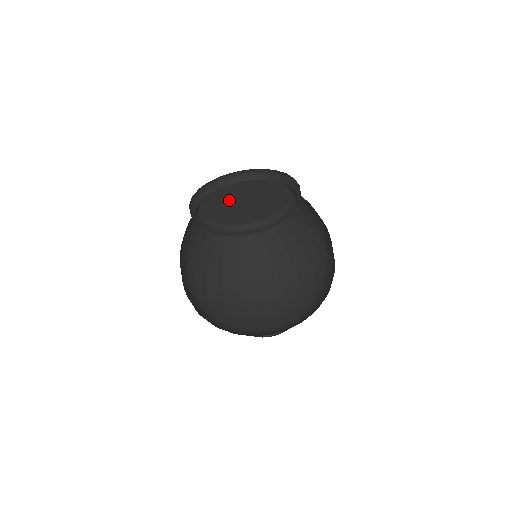
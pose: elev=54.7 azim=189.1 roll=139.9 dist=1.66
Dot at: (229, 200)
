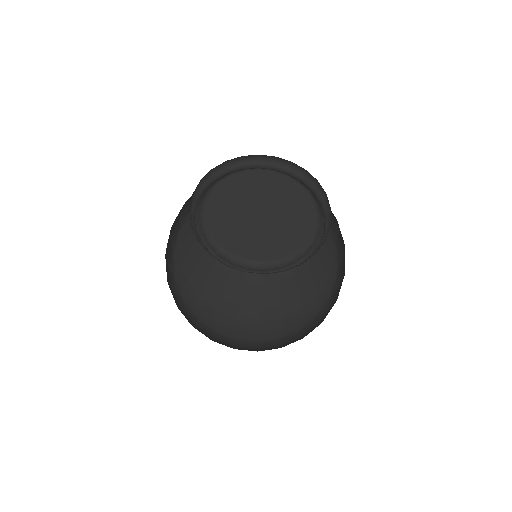
Dot at: (239, 210)
